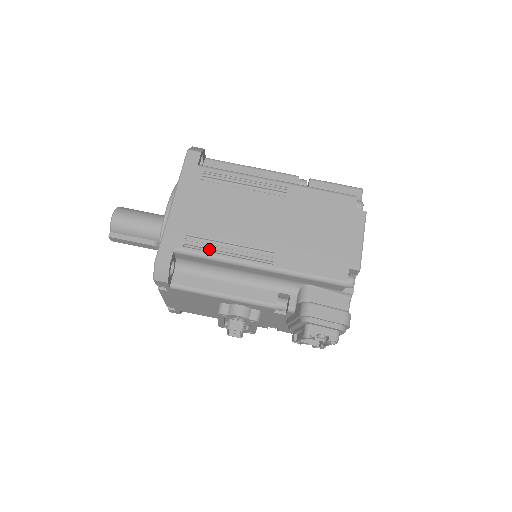
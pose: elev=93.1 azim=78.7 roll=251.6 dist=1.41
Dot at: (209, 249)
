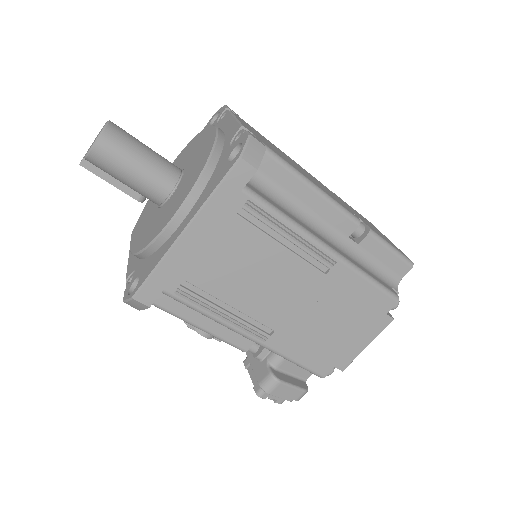
Dot at: (204, 305)
